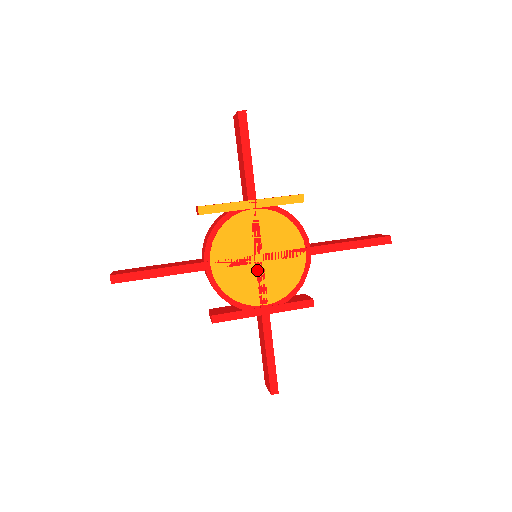
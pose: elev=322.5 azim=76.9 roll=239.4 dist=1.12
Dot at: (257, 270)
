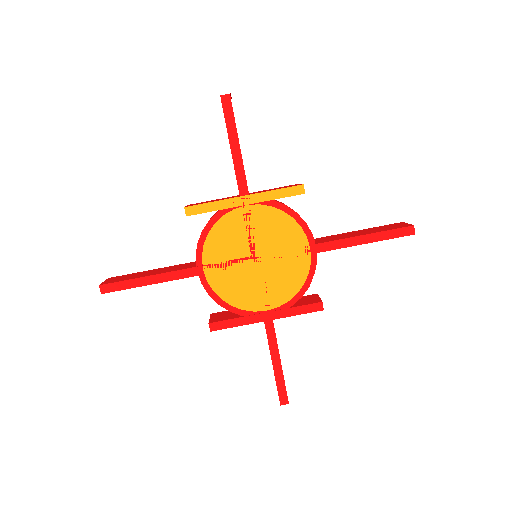
Dot at: (255, 273)
